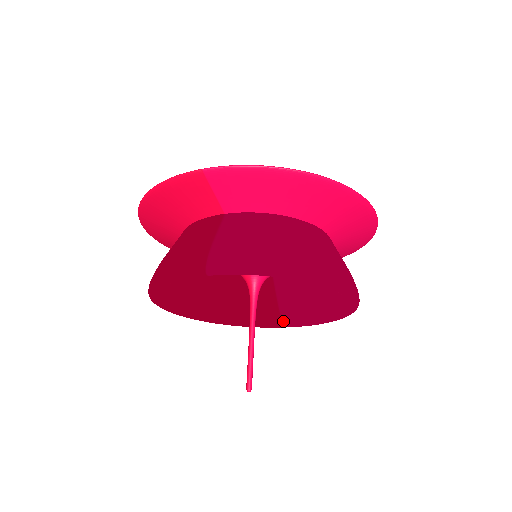
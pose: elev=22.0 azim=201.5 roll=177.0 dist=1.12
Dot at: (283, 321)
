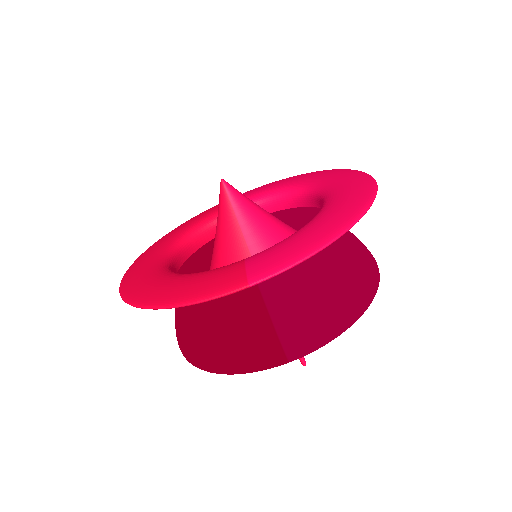
Dot at: occluded
